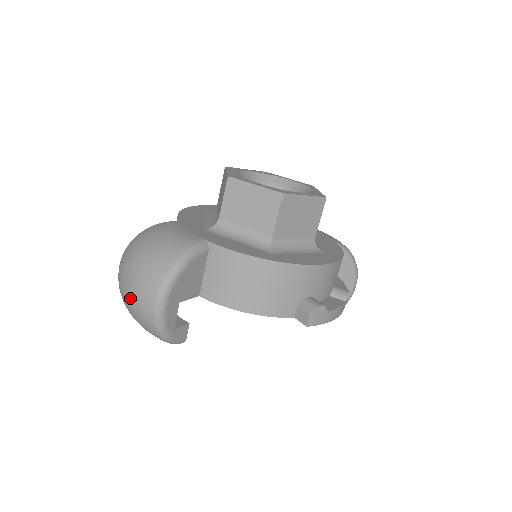
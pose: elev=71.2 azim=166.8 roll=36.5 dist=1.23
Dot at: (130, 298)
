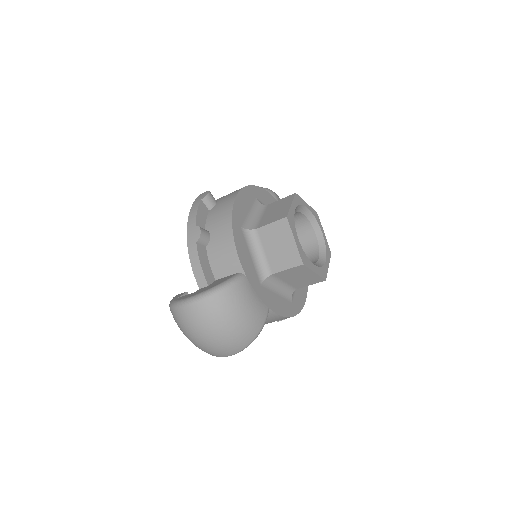
Dot at: (206, 346)
